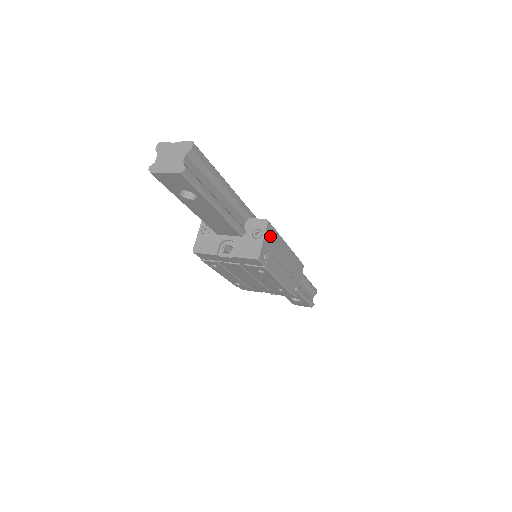
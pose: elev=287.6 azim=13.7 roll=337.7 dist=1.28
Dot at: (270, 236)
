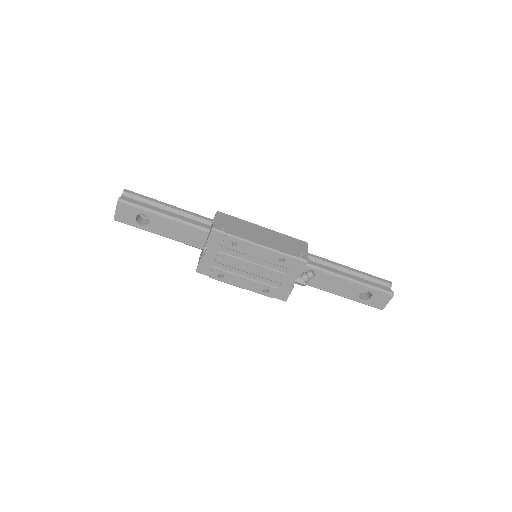
Dot at: (225, 219)
